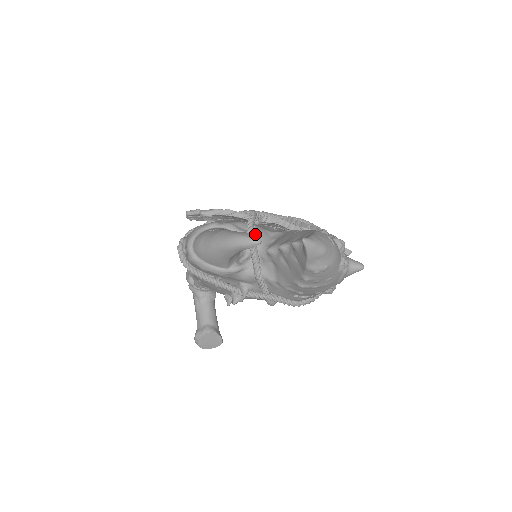
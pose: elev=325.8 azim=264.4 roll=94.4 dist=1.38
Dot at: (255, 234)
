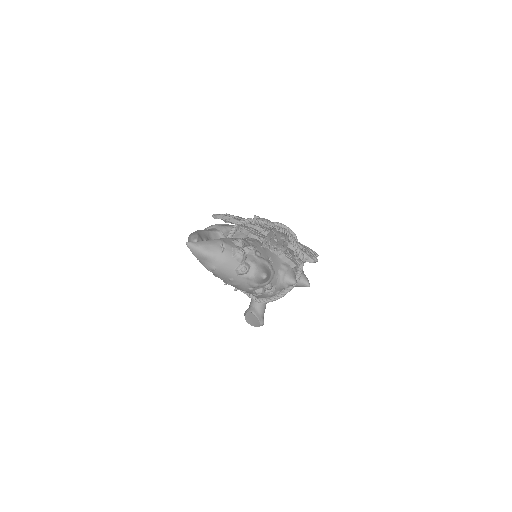
Dot at: (233, 237)
